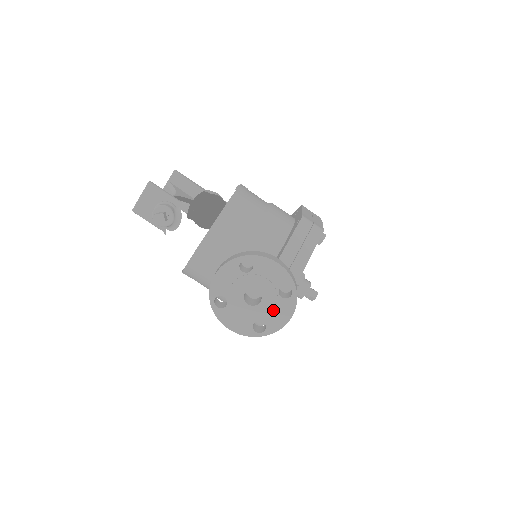
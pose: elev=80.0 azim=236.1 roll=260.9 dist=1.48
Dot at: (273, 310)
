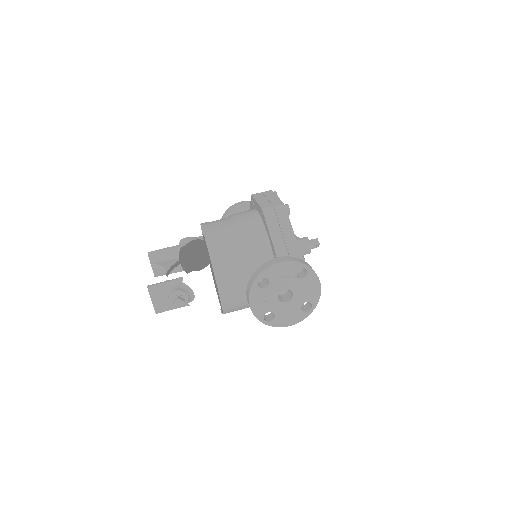
Dot at: (305, 290)
